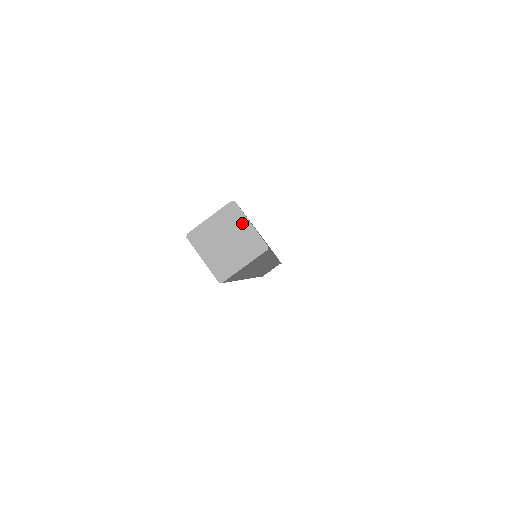
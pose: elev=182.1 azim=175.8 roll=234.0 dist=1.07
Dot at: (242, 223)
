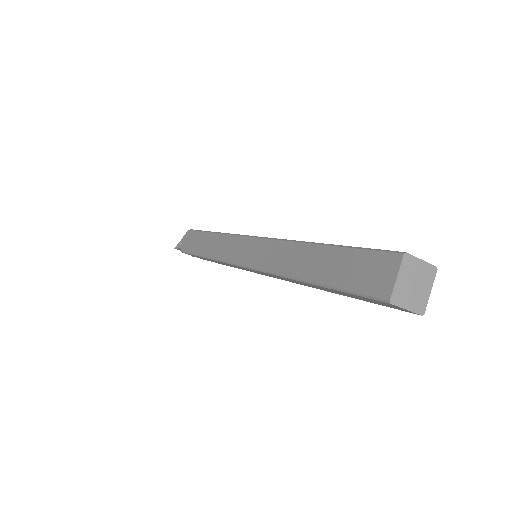
Dot at: (429, 285)
